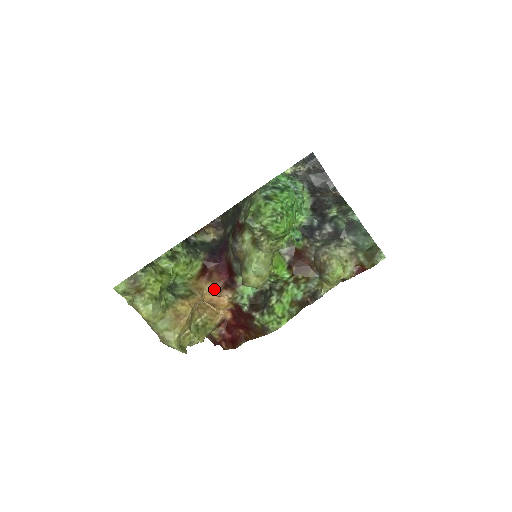
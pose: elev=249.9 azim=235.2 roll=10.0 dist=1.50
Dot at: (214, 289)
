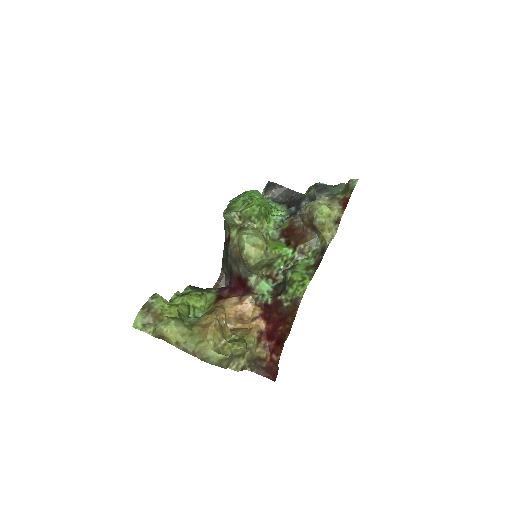
Dot at: (233, 301)
